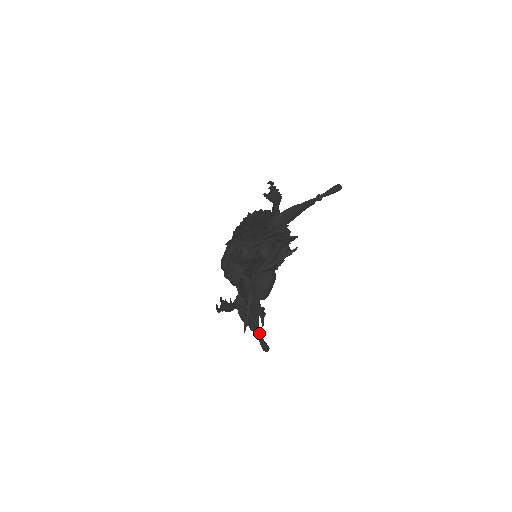
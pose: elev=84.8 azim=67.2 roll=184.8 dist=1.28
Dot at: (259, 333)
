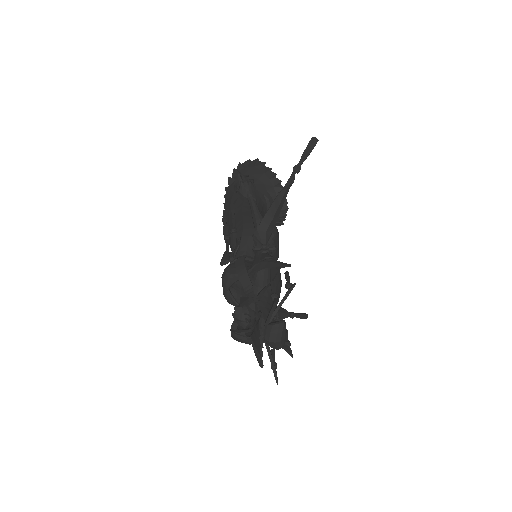
Dot at: (292, 314)
